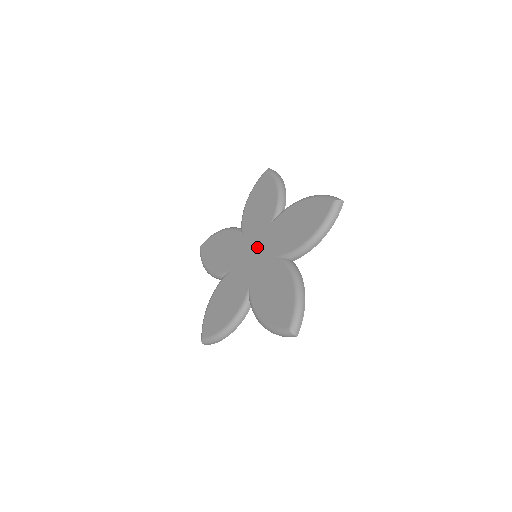
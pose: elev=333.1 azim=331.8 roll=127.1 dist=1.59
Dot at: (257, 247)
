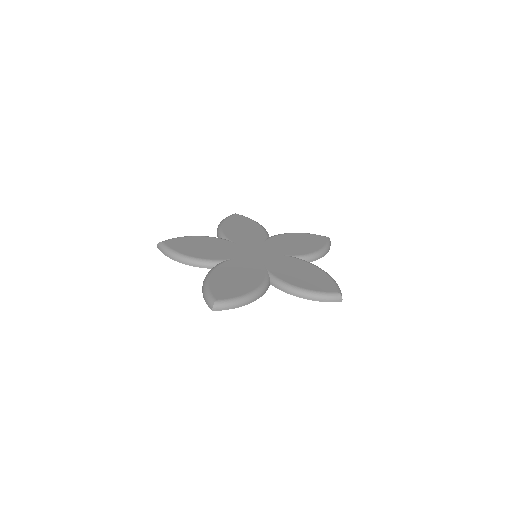
Dot at: (264, 253)
